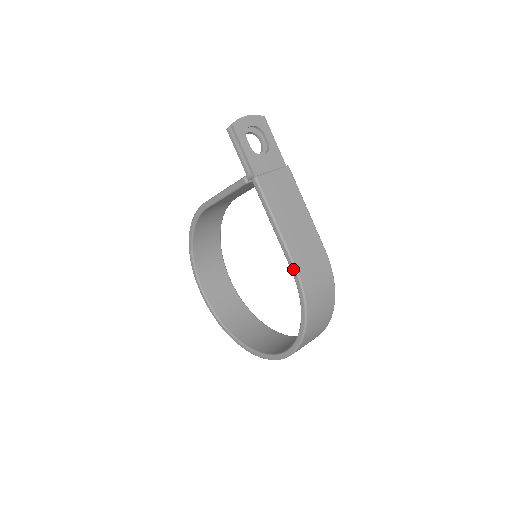
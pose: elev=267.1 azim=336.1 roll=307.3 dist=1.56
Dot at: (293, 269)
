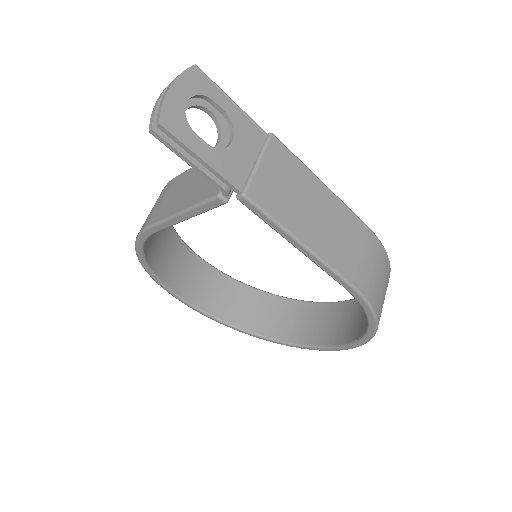
Dot at: (348, 288)
